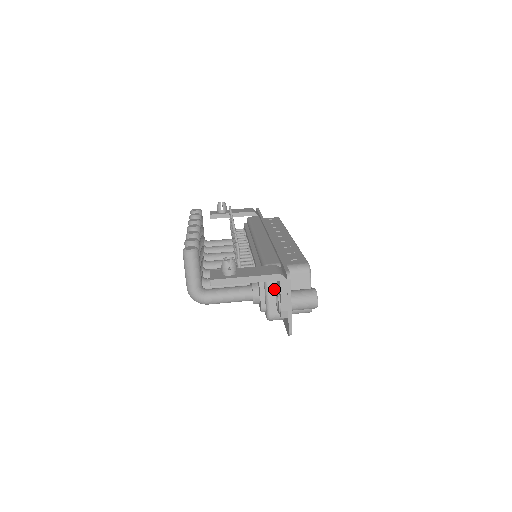
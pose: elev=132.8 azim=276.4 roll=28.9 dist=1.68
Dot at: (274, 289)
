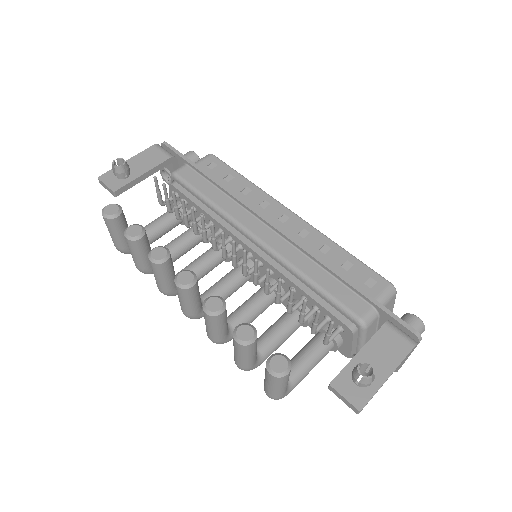
Dot at: (370, 336)
